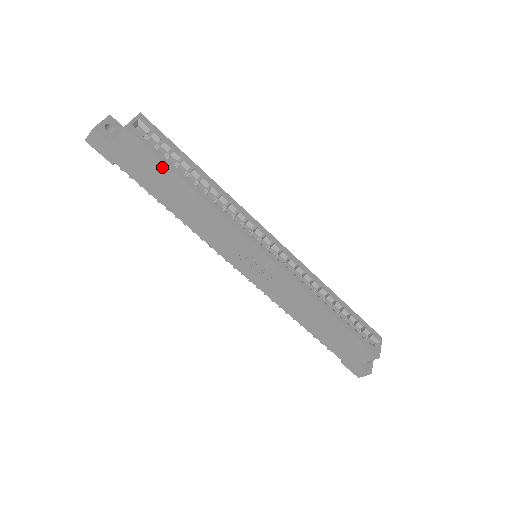
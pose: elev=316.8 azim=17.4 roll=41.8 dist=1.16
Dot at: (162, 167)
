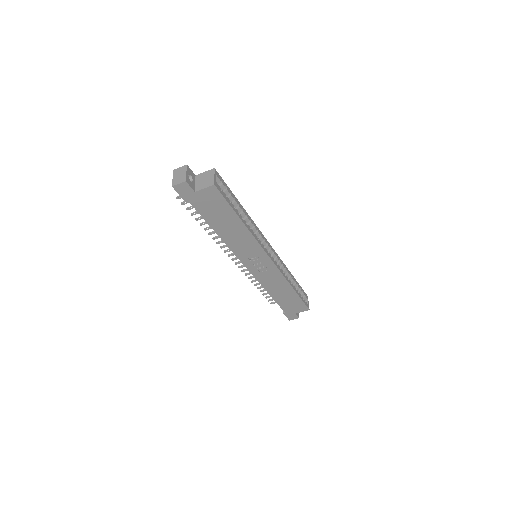
Dot at: (228, 209)
